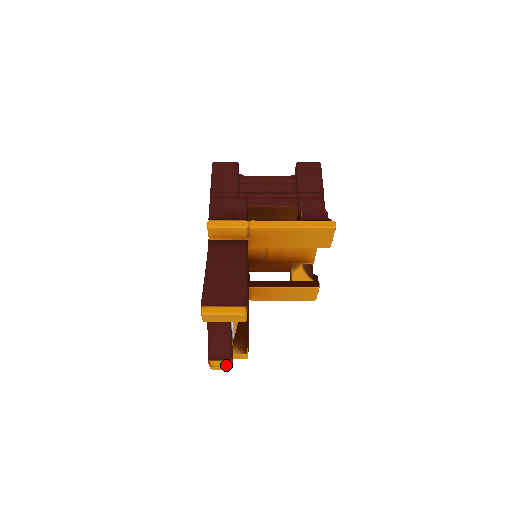
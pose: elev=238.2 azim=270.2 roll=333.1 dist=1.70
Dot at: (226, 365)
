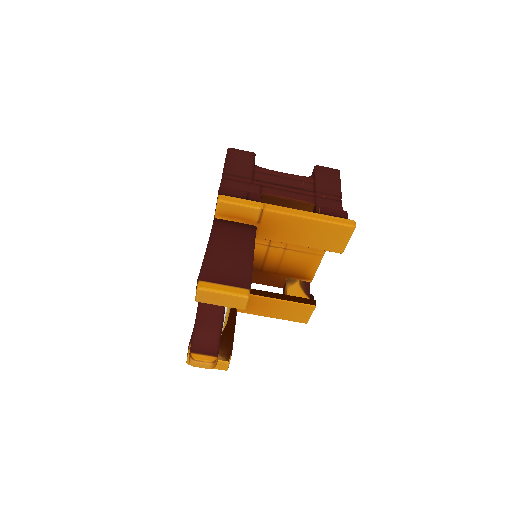
Dot at: (210, 361)
